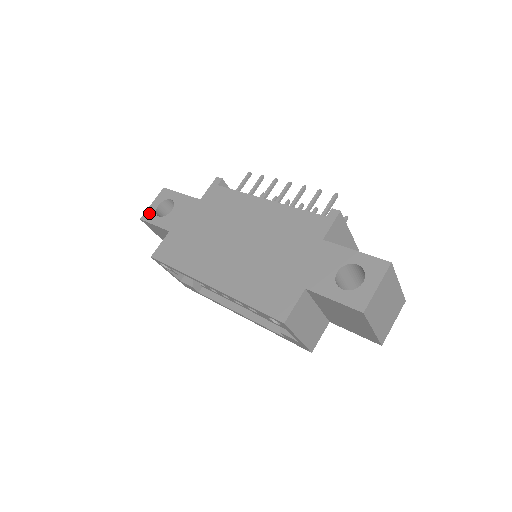
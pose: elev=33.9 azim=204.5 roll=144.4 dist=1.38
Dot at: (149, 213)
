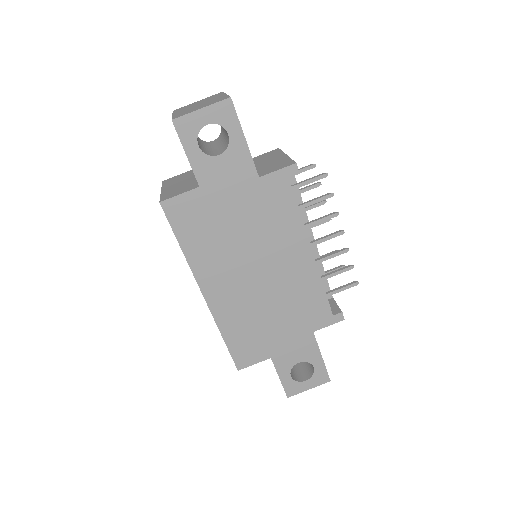
Dot at: (189, 125)
